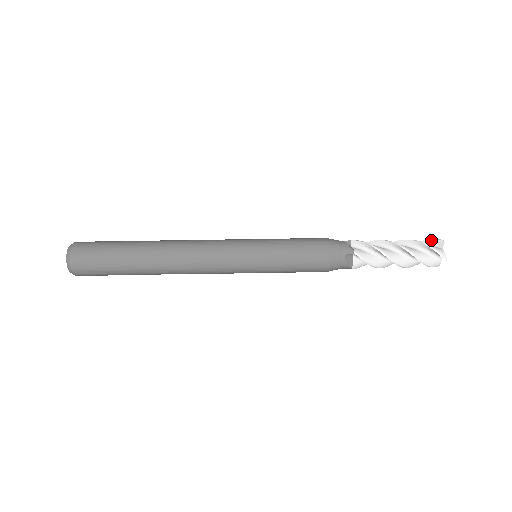
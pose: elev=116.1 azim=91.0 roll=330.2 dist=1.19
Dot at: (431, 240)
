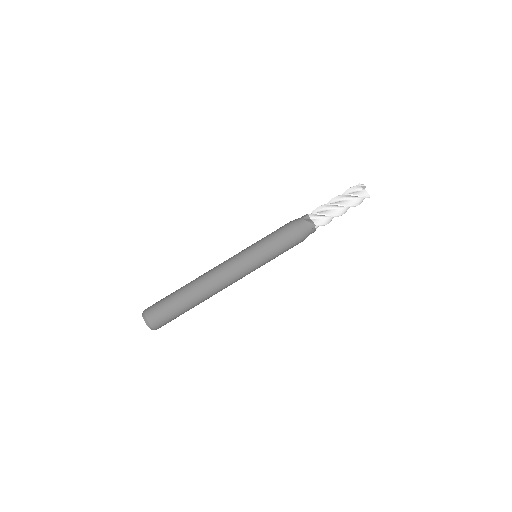
Dot at: (357, 187)
